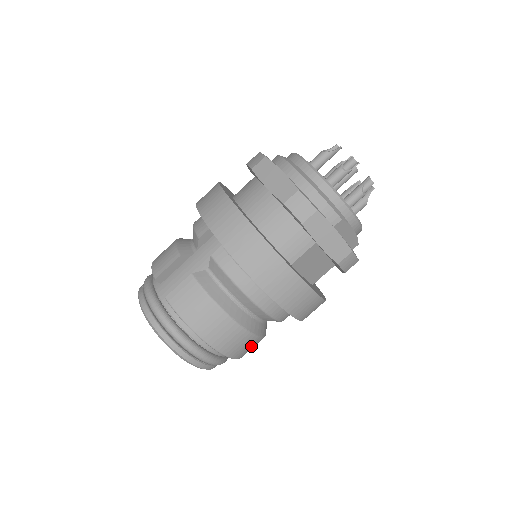
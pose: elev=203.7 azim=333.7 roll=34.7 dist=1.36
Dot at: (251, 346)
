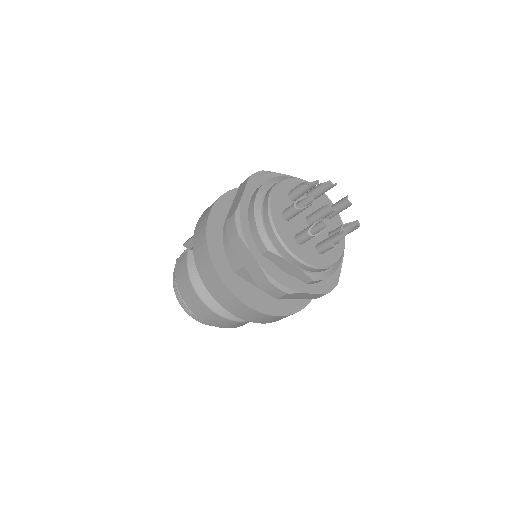
Dot at: (224, 322)
